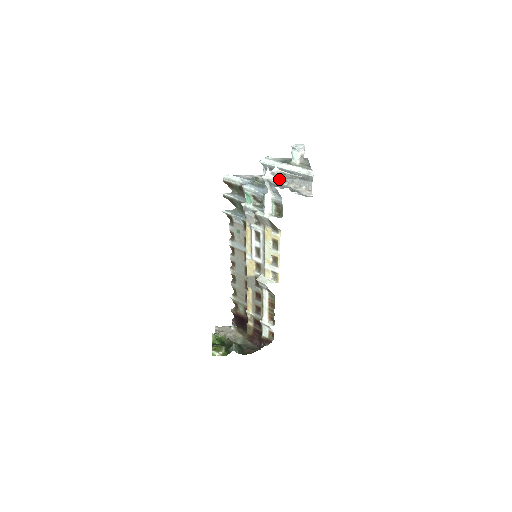
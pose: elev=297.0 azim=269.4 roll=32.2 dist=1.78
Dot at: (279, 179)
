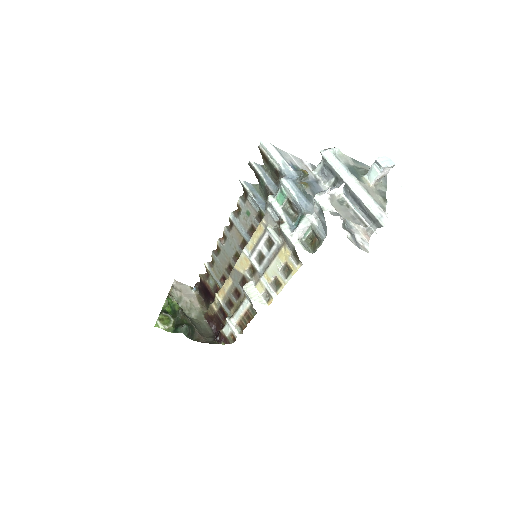
Dot at: occluded
